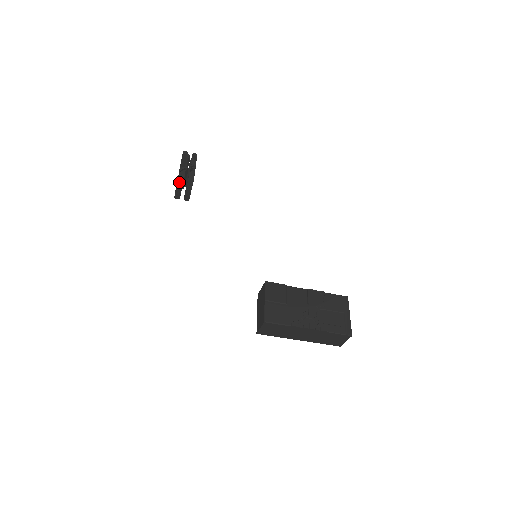
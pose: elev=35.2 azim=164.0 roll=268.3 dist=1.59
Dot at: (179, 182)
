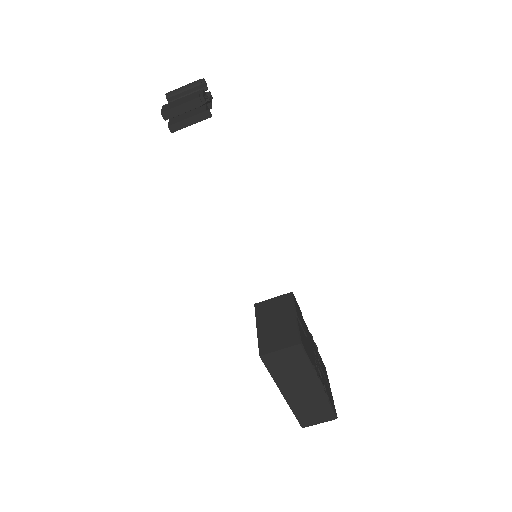
Dot at: (195, 101)
